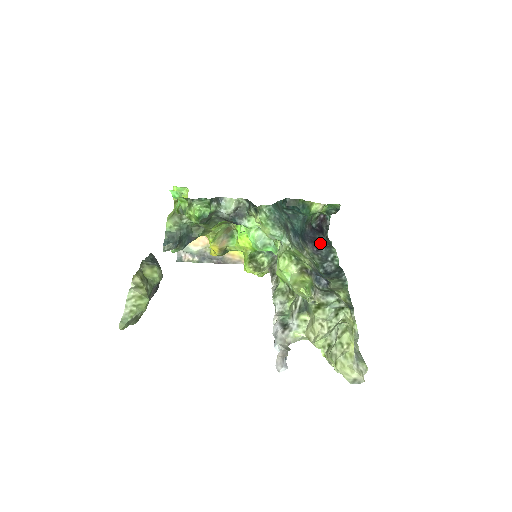
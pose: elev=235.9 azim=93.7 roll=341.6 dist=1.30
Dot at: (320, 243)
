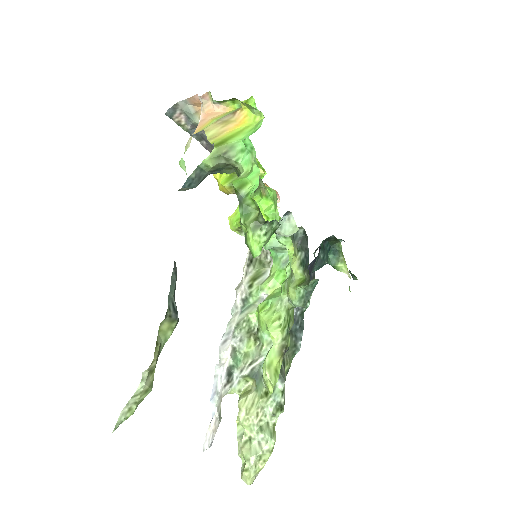
Dot at: (311, 277)
